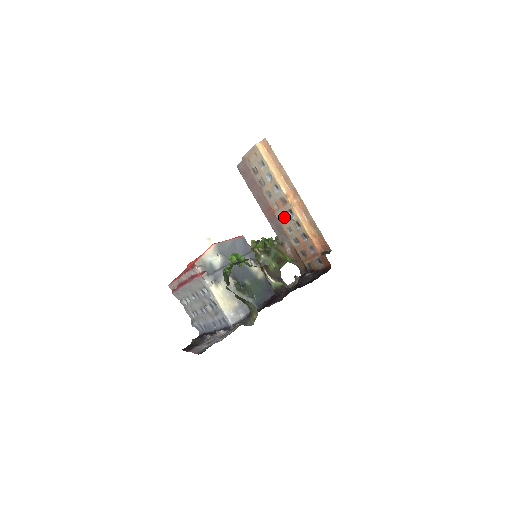
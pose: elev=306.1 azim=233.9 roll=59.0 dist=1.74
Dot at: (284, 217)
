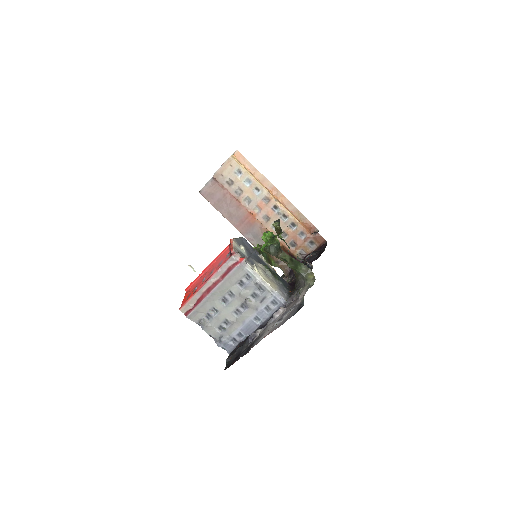
Dot at: (268, 216)
